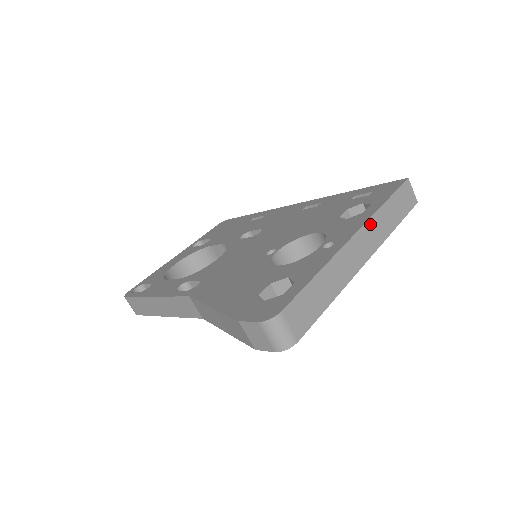
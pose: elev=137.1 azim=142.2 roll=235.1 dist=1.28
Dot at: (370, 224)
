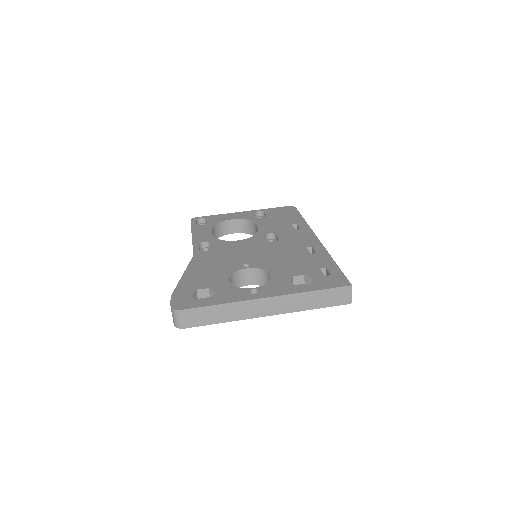
Dot at: (287, 297)
